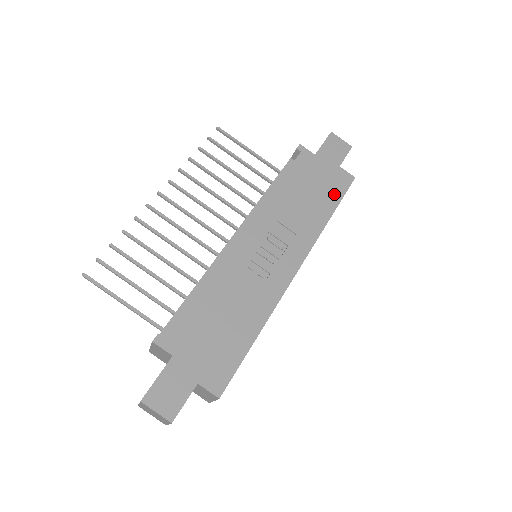
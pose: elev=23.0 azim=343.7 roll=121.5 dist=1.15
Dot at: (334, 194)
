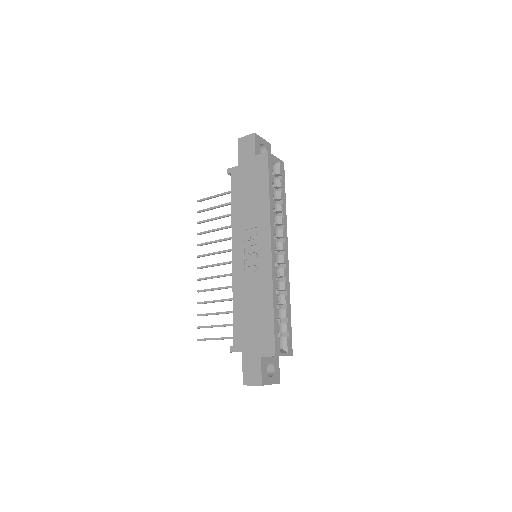
Dot at: (262, 178)
